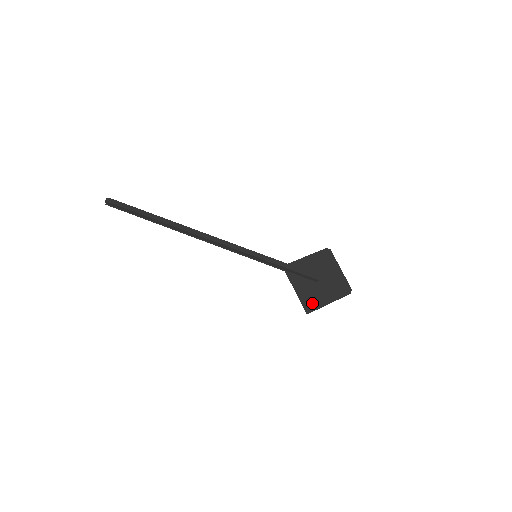
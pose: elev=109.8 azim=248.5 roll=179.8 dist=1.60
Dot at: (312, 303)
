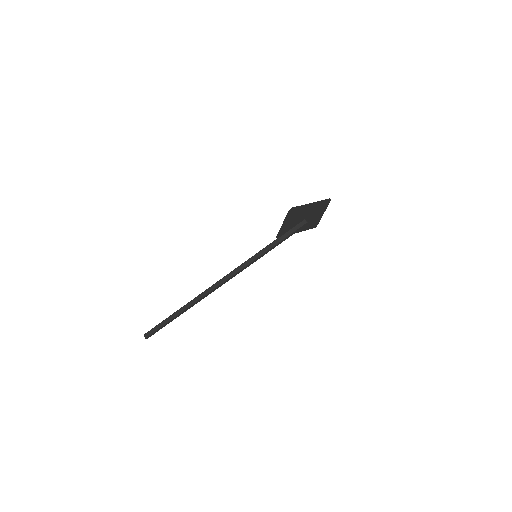
Dot at: (313, 224)
